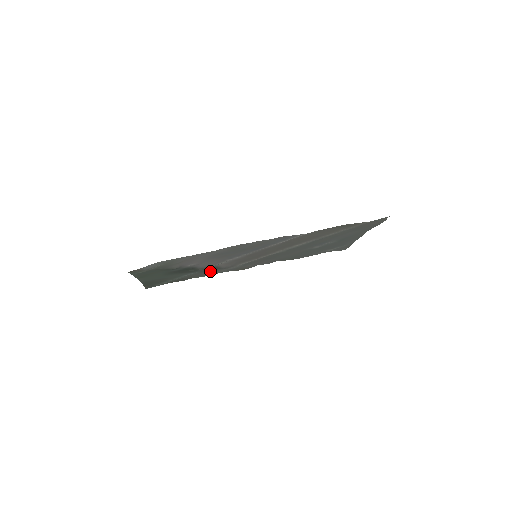
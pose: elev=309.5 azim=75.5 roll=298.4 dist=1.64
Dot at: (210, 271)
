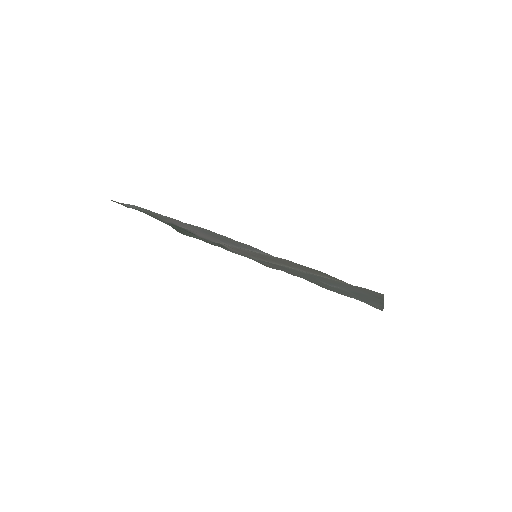
Dot at: occluded
